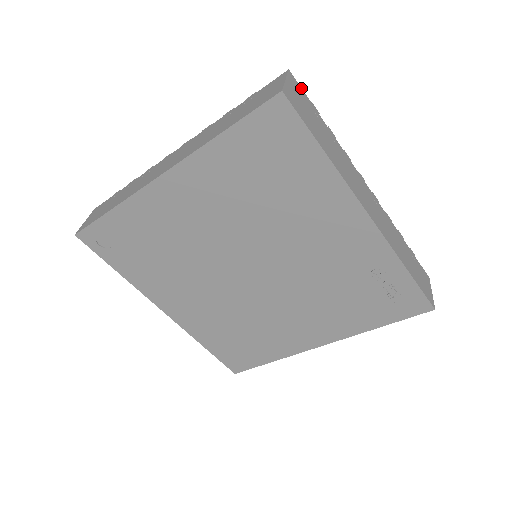
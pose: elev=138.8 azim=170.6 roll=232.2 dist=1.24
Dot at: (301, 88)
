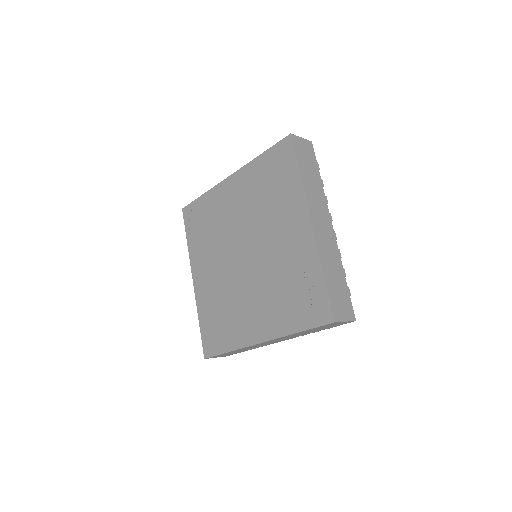
Dot at: (314, 152)
